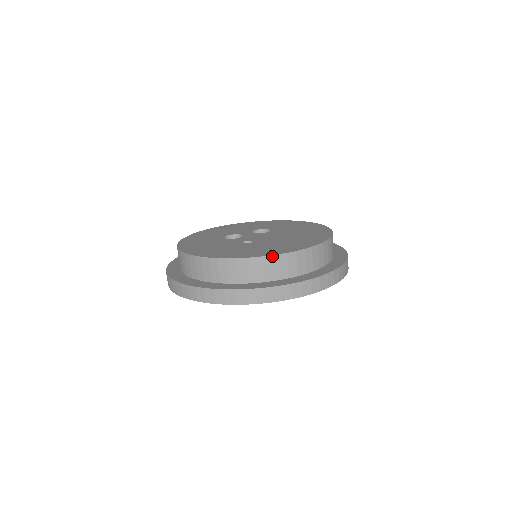
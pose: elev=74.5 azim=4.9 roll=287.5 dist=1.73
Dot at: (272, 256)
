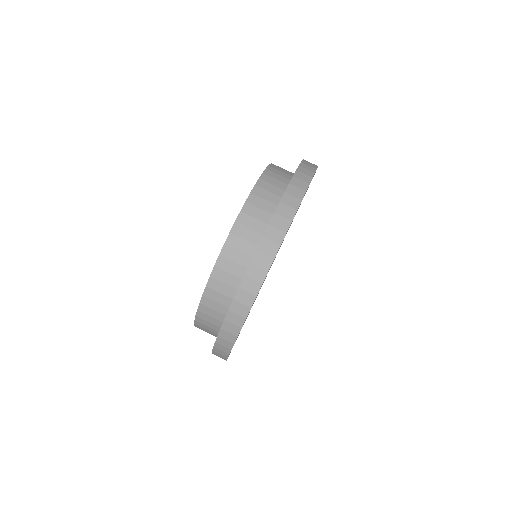
Dot at: (222, 250)
